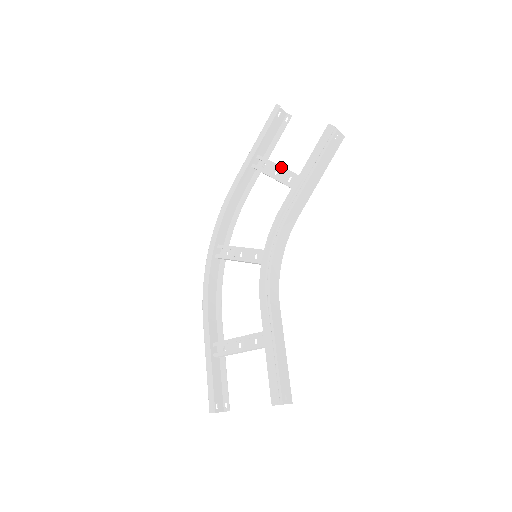
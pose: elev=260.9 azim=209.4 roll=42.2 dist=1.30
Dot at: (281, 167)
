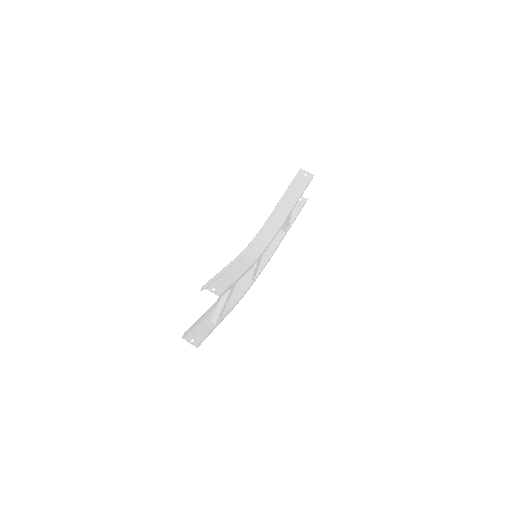
Dot at: occluded
